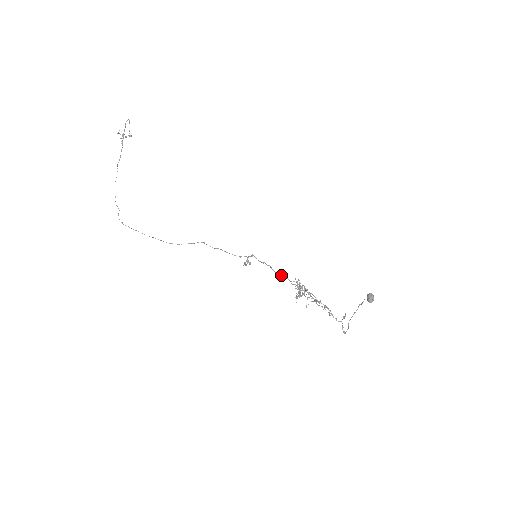
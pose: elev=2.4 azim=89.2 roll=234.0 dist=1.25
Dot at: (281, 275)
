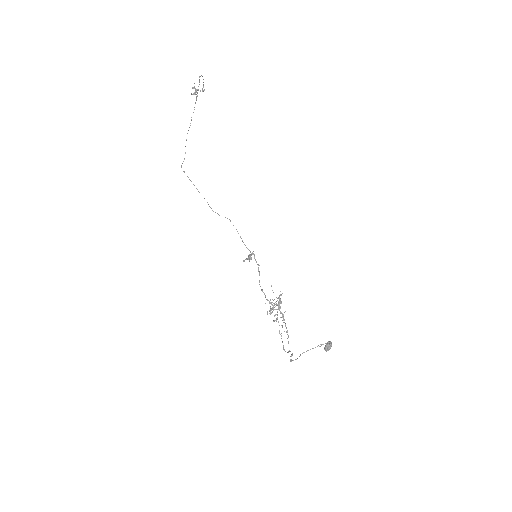
Dot at: occluded
